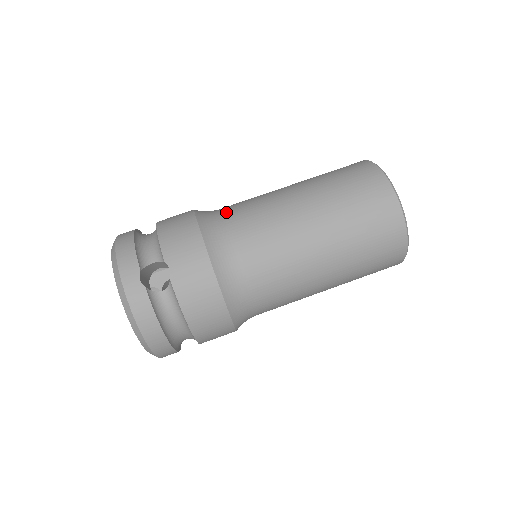
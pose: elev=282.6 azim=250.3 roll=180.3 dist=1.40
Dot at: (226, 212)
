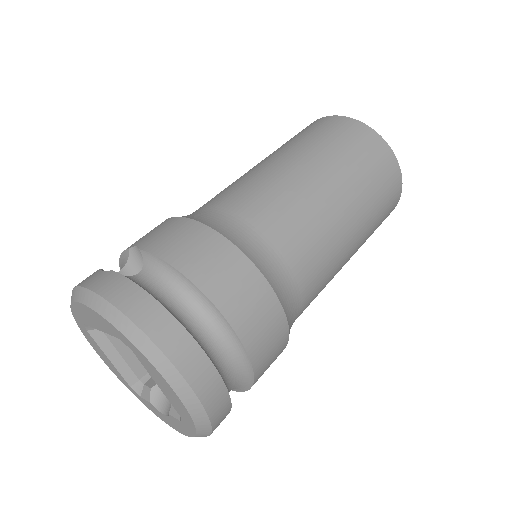
Dot at: occluded
